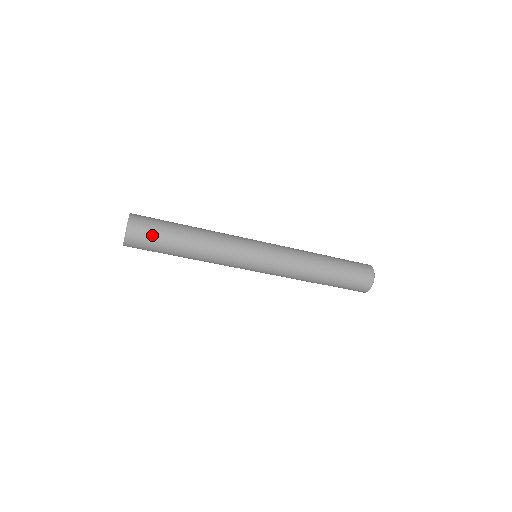
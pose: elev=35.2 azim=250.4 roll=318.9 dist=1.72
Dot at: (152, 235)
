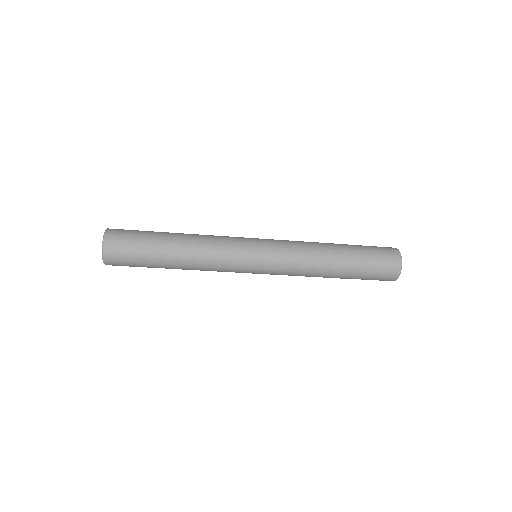
Dot at: (132, 265)
